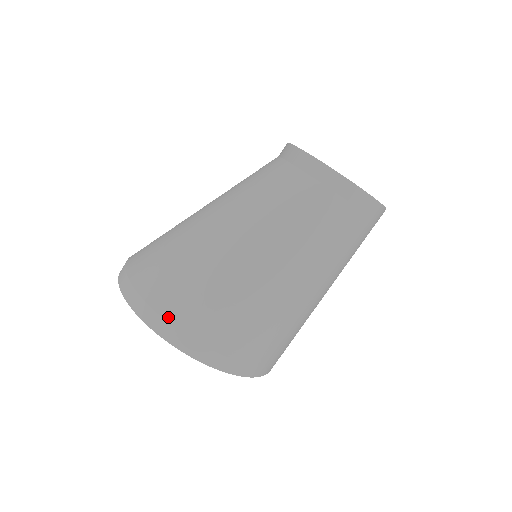
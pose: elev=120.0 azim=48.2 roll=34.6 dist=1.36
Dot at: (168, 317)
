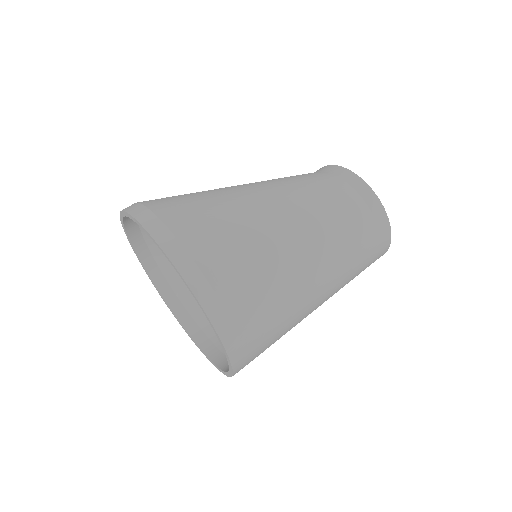
Dot at: (172, 226)
